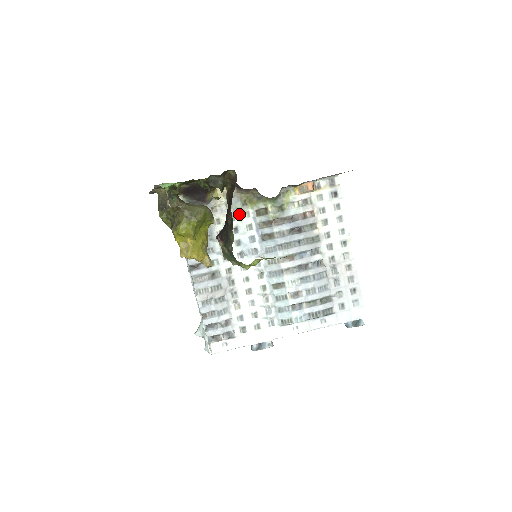
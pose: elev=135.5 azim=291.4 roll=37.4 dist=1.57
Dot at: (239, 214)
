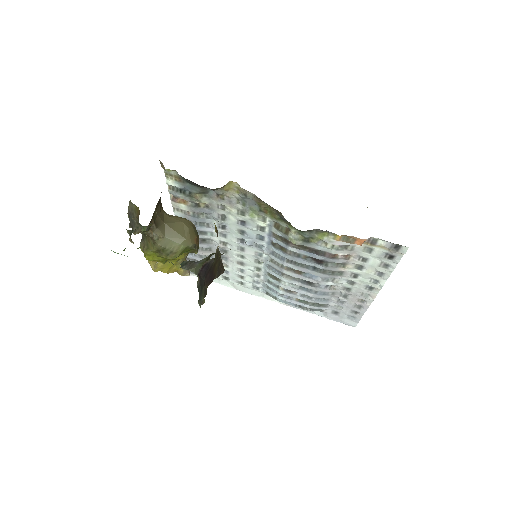
Dot at: (252, 214)
